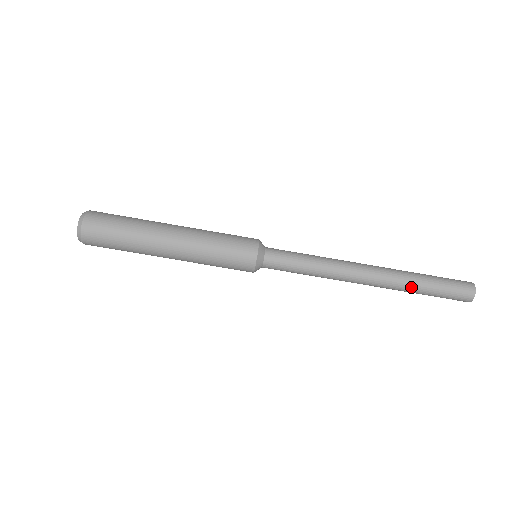
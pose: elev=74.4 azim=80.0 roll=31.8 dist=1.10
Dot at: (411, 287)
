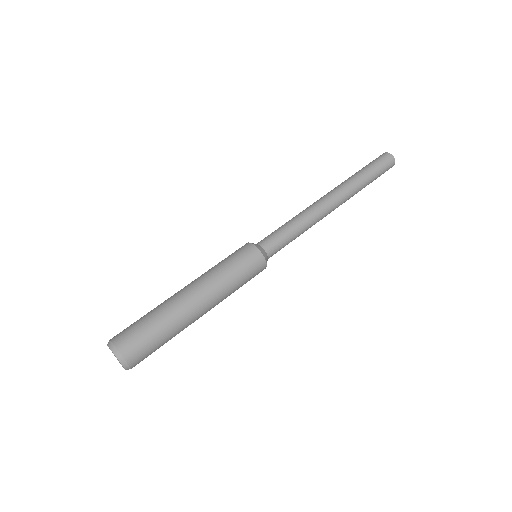
Dot at: (359, 183)
